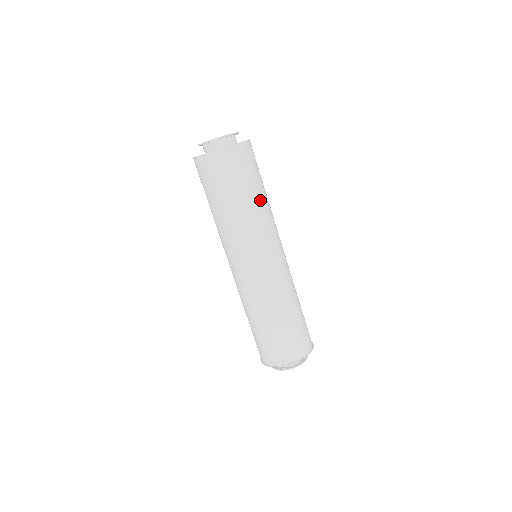
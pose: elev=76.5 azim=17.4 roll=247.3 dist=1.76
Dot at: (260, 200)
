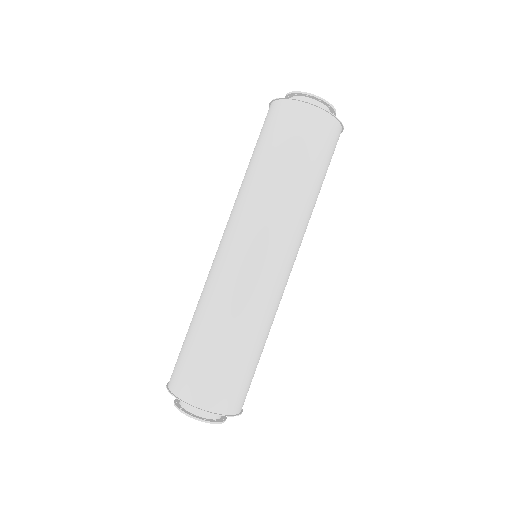
Dot at: (314, 194)
